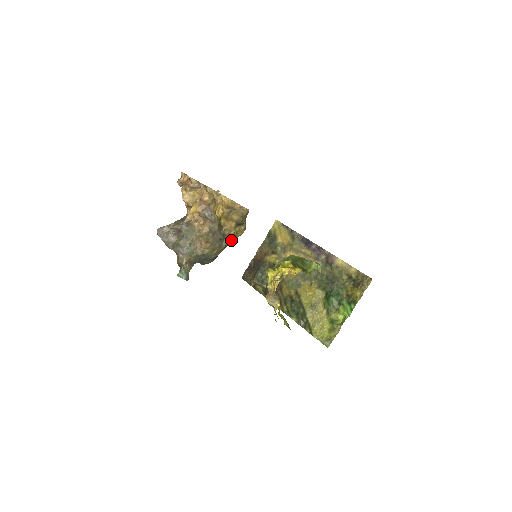
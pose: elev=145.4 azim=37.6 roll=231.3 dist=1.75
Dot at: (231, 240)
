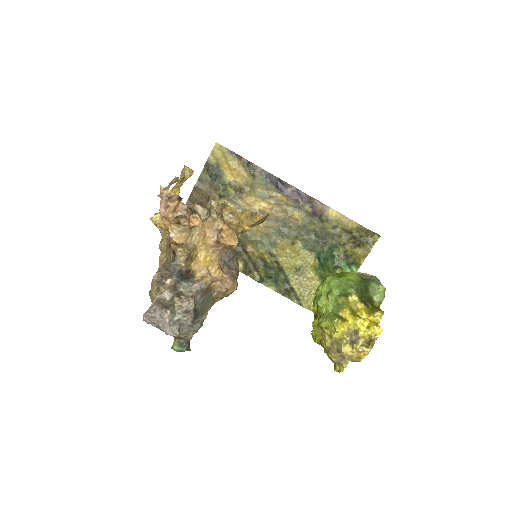
Dot at: occluded
